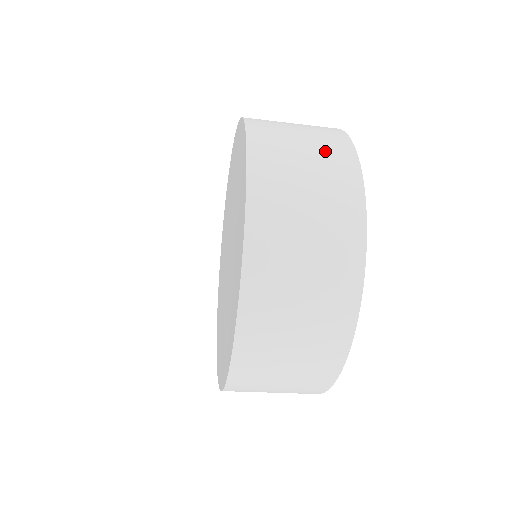
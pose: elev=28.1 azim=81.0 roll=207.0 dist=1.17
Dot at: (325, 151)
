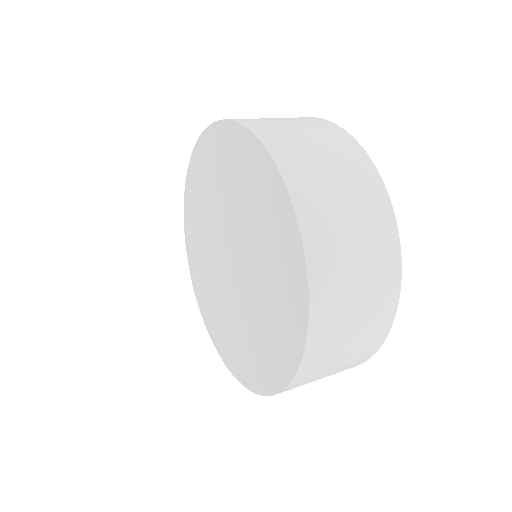
Dot at: occluded
